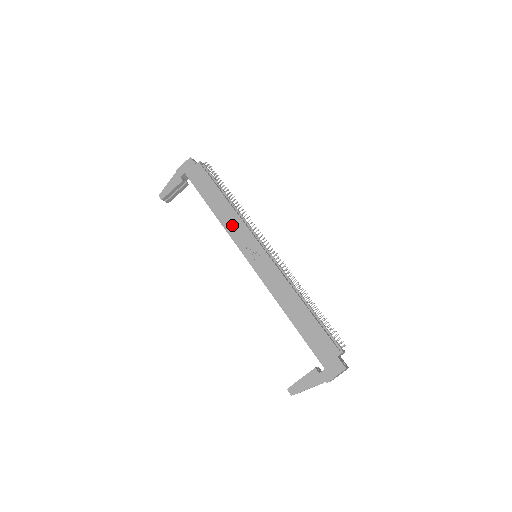
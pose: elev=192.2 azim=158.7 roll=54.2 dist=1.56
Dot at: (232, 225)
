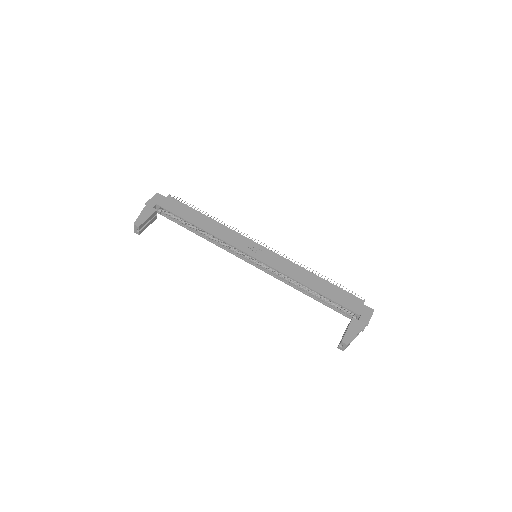
Dot at: (226, 235)
